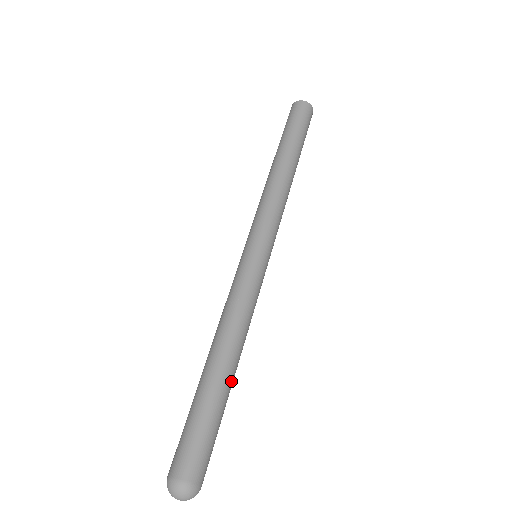
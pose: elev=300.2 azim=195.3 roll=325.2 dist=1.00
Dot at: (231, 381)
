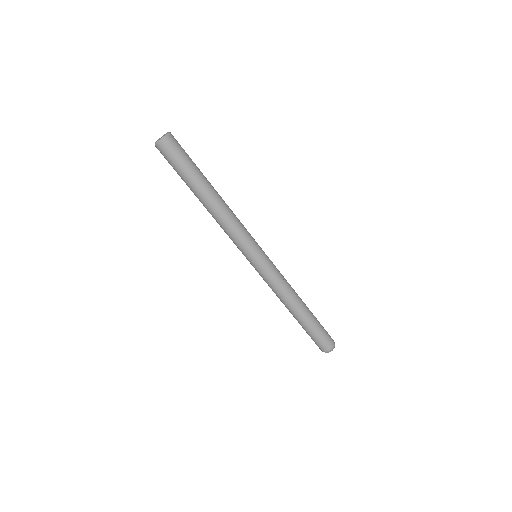
Dot at: (306, 312)
